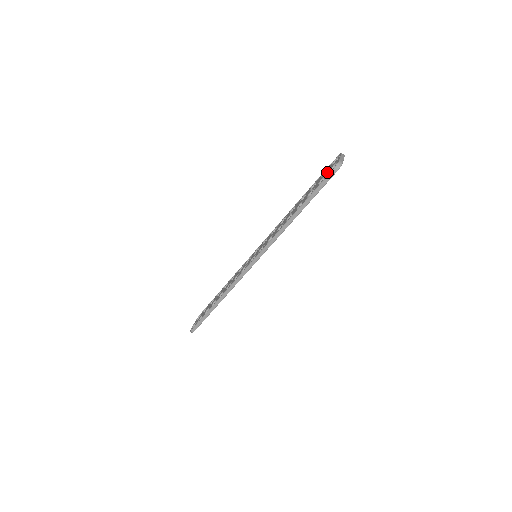
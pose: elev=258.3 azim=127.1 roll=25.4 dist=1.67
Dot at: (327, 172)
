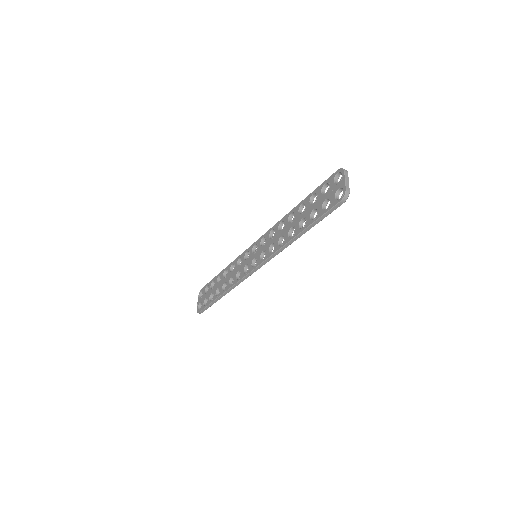
Dot at: (331, 194)
